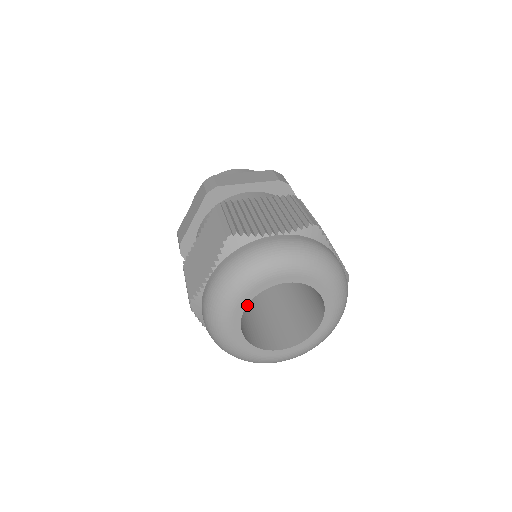
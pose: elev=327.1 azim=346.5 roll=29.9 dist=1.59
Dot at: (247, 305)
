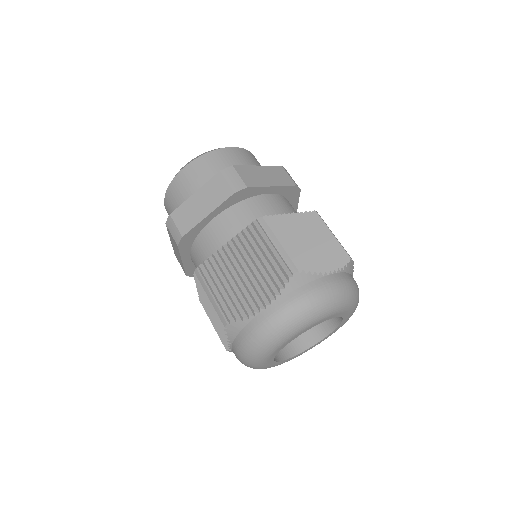
Dot at: occluded
